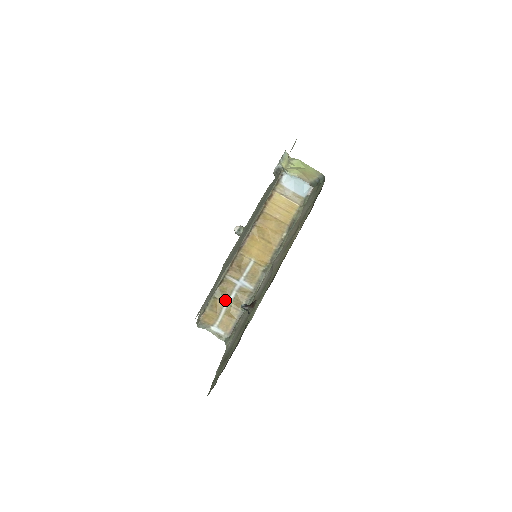
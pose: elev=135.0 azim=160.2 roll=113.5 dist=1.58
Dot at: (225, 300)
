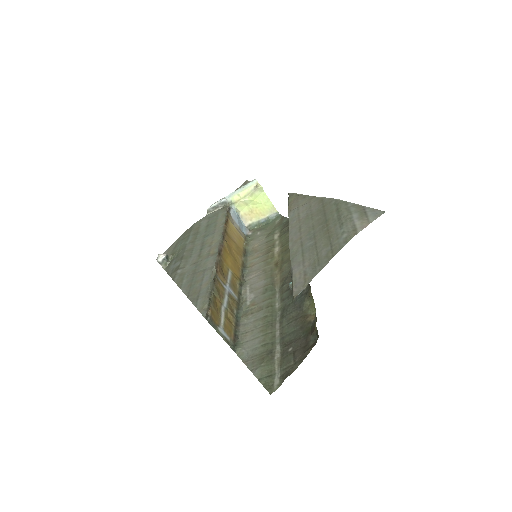
Dot at: (221, 301)
